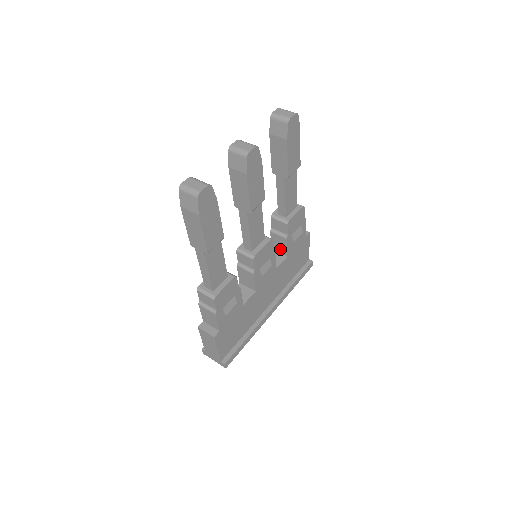
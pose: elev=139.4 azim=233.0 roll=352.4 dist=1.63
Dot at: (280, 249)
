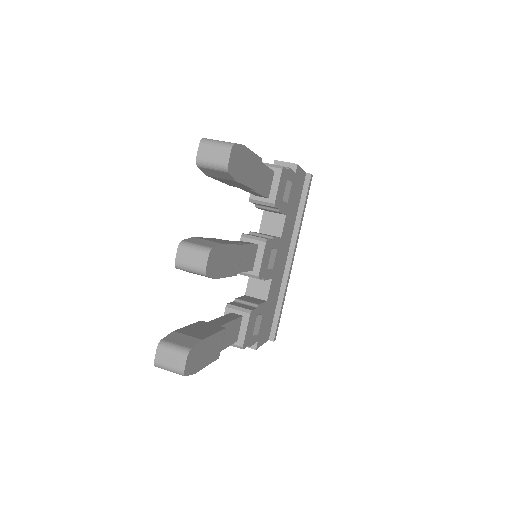
Dot at: (274, 212)
